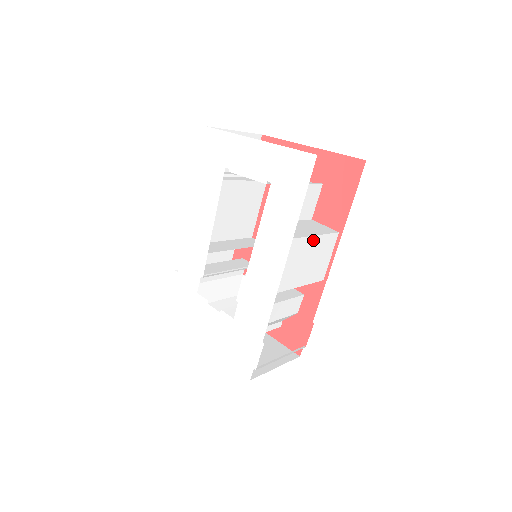
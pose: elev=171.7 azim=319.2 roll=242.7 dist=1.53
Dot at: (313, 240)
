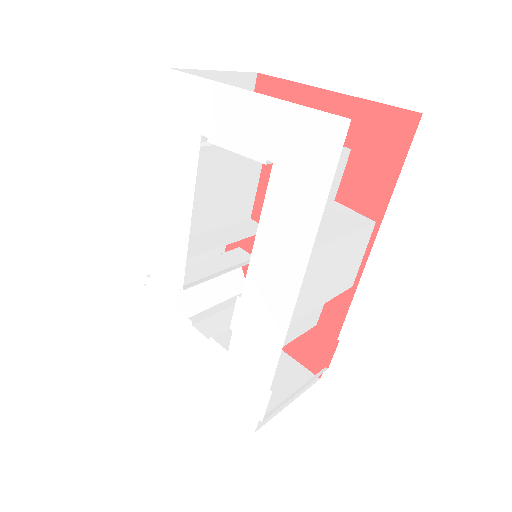
Dot at: (340, 243)
